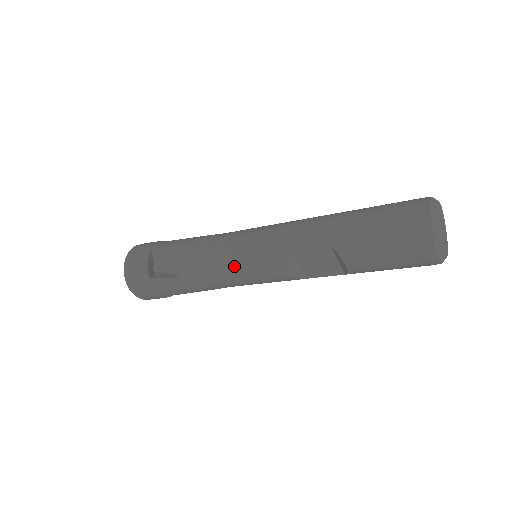
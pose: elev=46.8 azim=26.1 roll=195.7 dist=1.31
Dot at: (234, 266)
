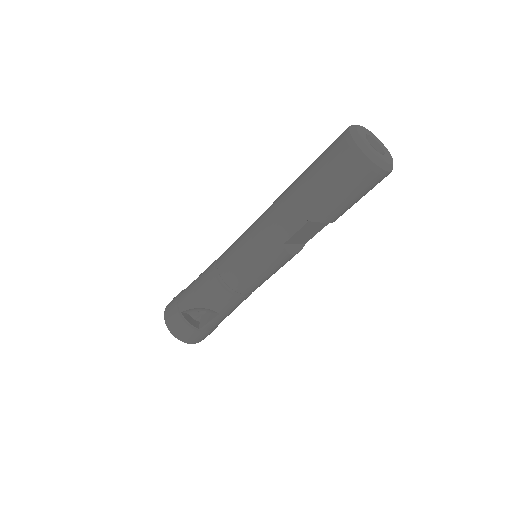
Dot at: (251, 280)
